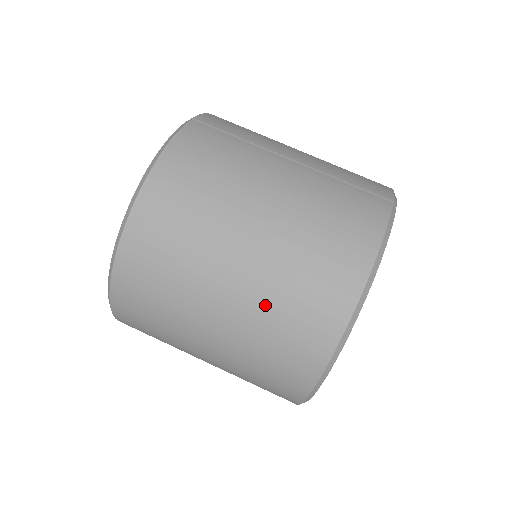
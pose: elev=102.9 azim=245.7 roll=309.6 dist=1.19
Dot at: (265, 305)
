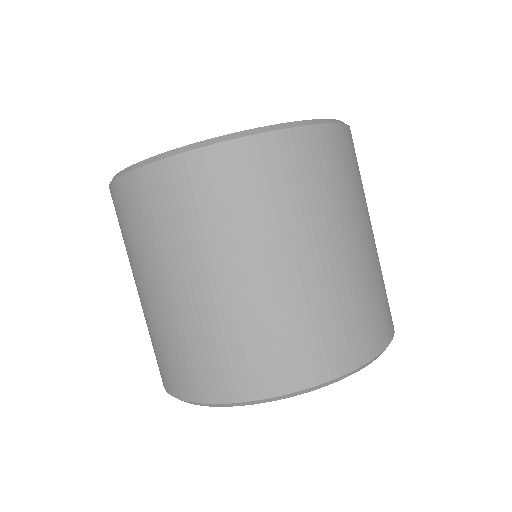
Dot at: (329, 295)
